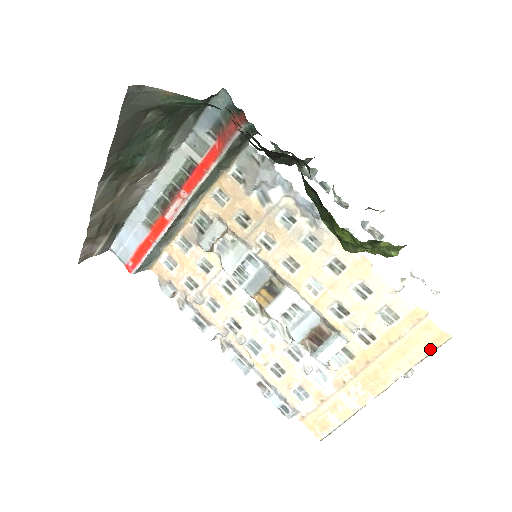
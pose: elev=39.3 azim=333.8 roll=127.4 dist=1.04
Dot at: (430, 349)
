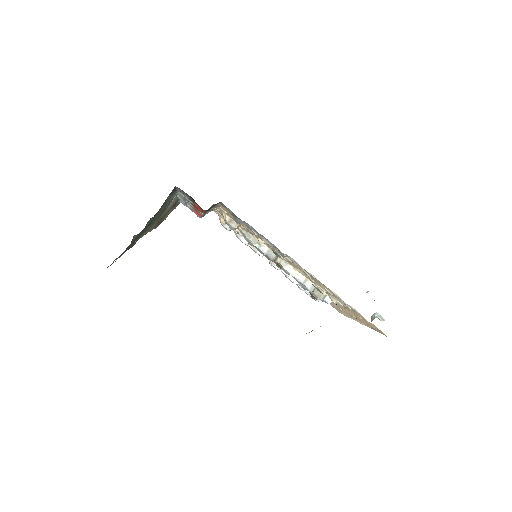
Dot at: occluded
